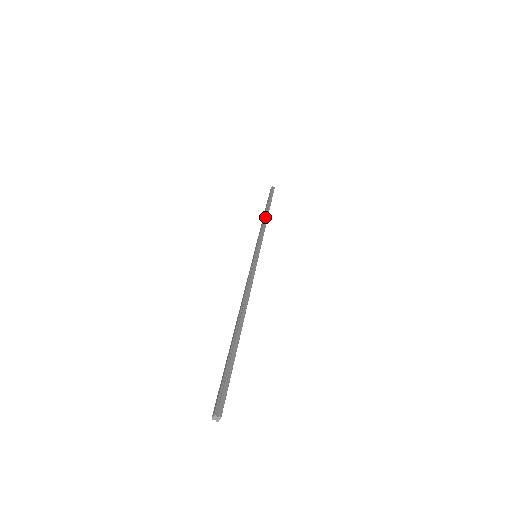
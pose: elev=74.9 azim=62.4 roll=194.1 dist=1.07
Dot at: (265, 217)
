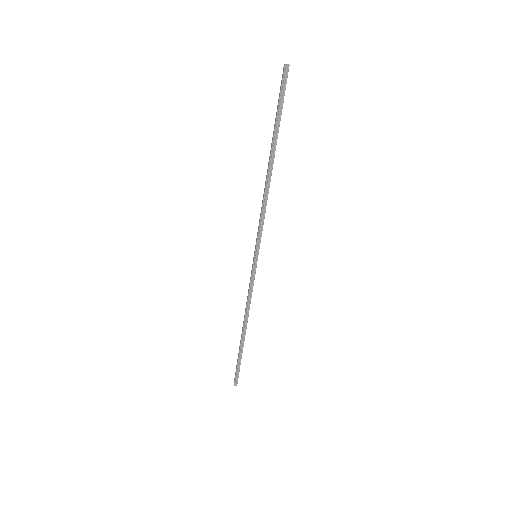
Dot at: (268, 178)
